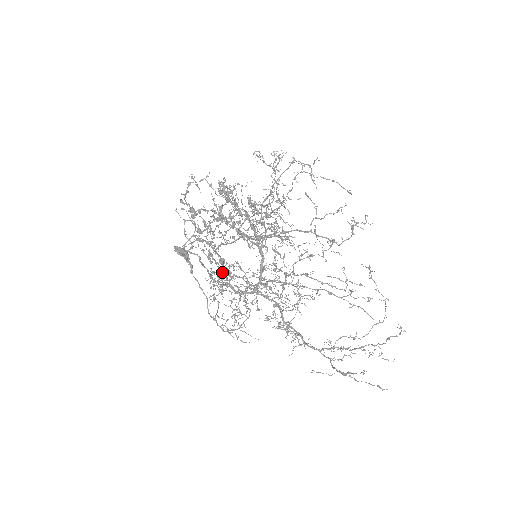
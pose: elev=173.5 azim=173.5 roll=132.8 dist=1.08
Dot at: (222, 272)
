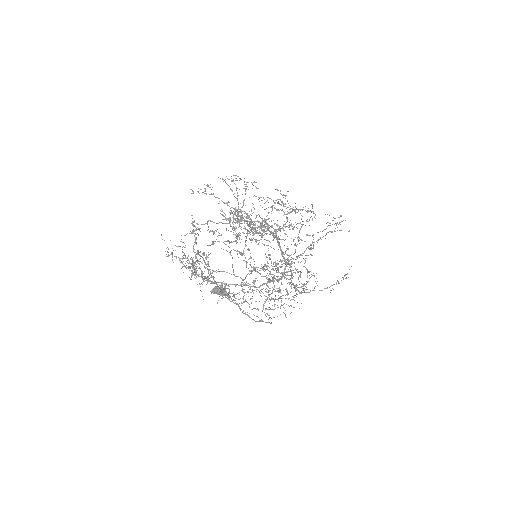
Dot at: occluded
